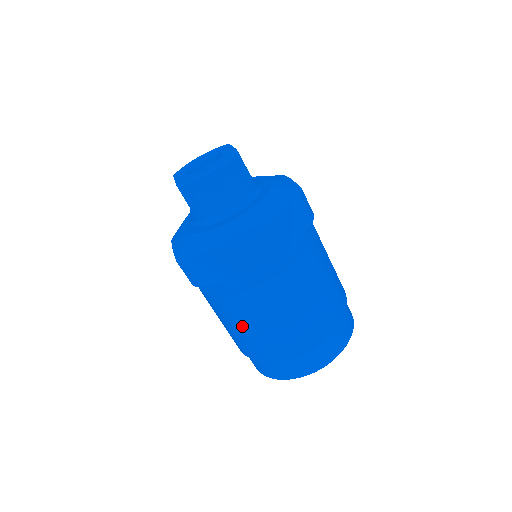
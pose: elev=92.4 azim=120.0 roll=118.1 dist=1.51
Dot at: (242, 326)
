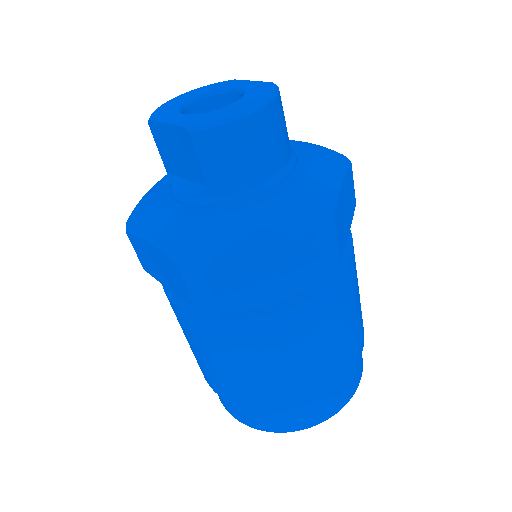
Dot at: (264, 363)
